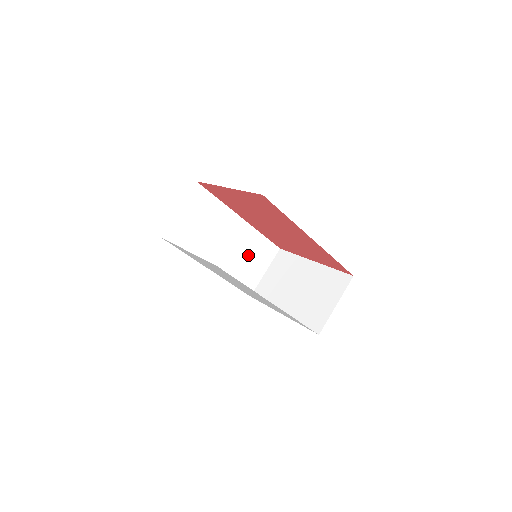
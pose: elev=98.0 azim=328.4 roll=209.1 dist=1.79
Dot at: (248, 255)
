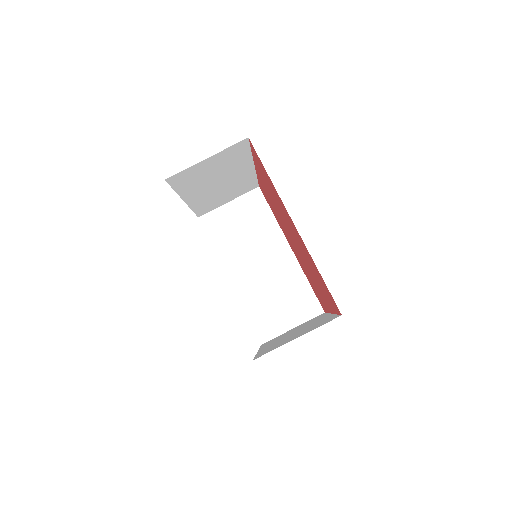
Dot at: (280, 294)
